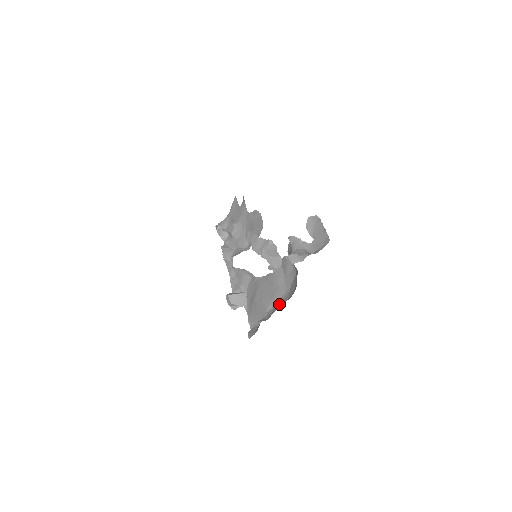
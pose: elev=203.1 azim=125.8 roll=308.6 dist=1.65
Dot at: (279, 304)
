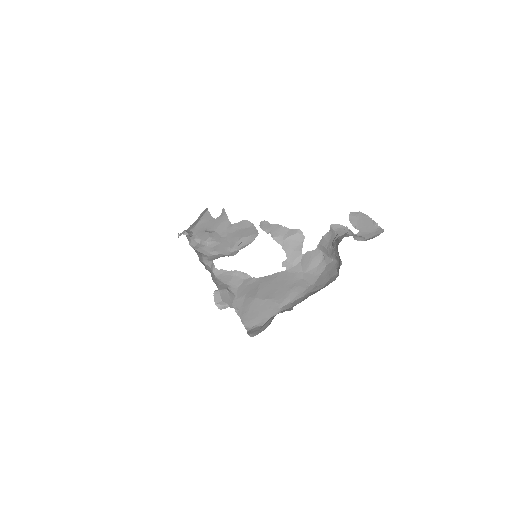
Dot at: (301, 298)
